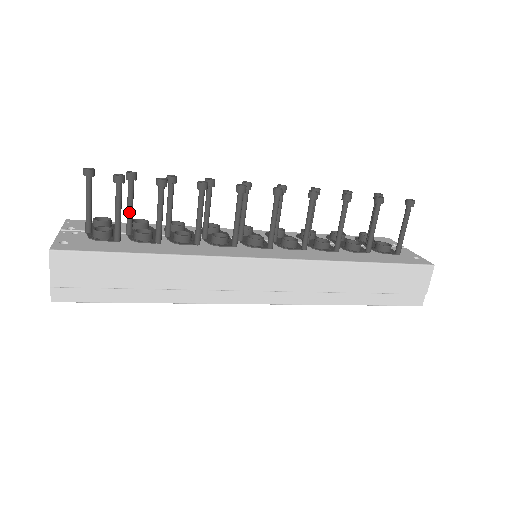
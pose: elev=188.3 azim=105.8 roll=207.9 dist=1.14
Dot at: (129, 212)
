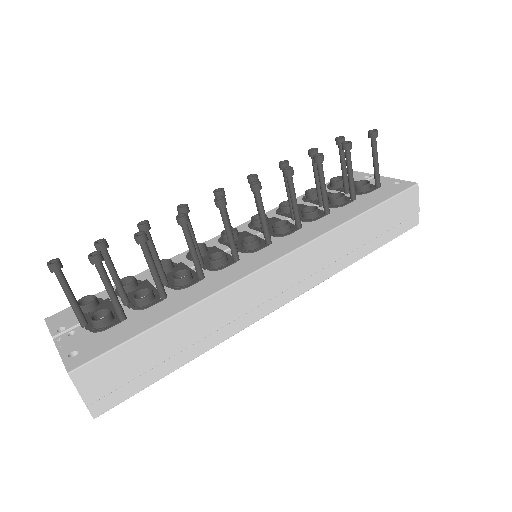
Dot at: (117, 282)
